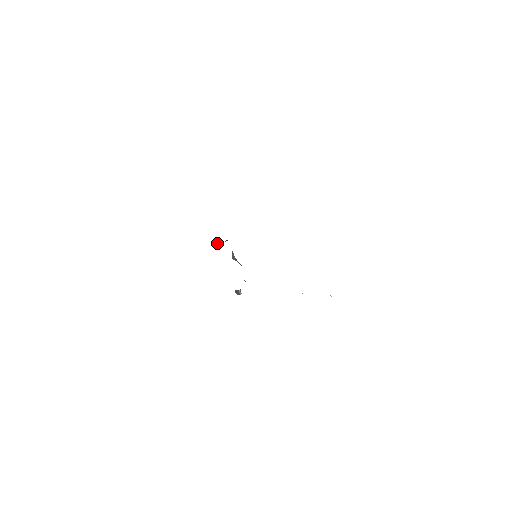
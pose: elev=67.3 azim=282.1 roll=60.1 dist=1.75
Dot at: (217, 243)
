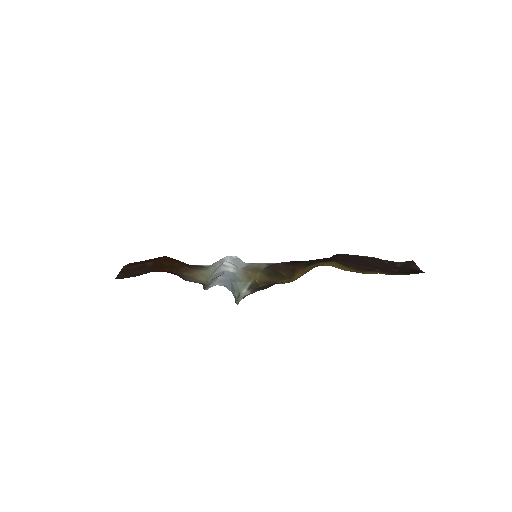
Dot at: occluded
